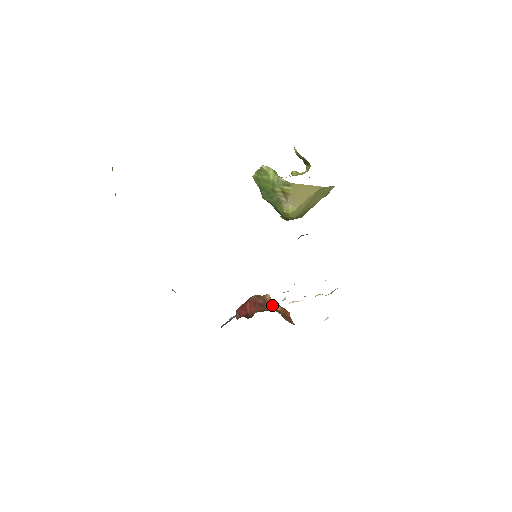
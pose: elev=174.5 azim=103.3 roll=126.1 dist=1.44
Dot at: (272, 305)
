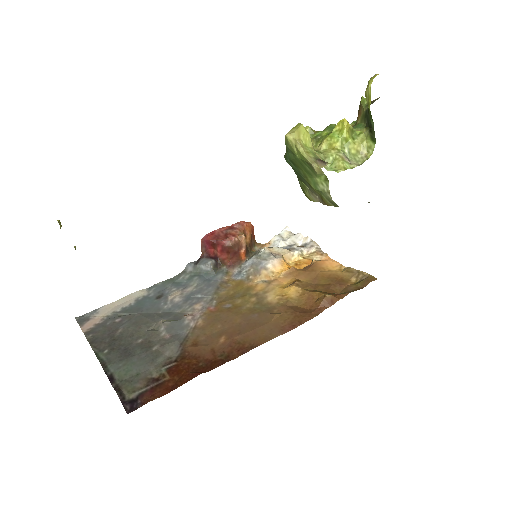
Dot at: (246, 251)
